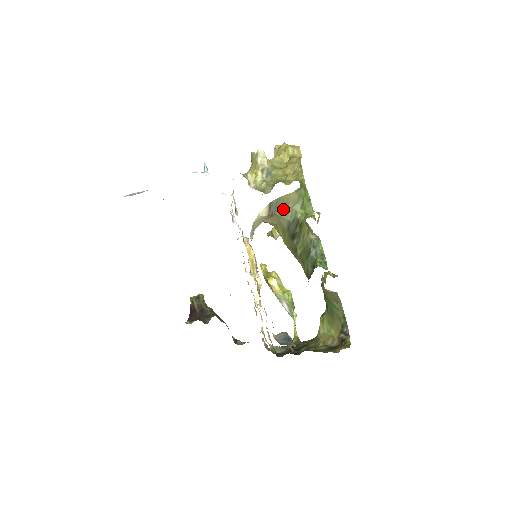
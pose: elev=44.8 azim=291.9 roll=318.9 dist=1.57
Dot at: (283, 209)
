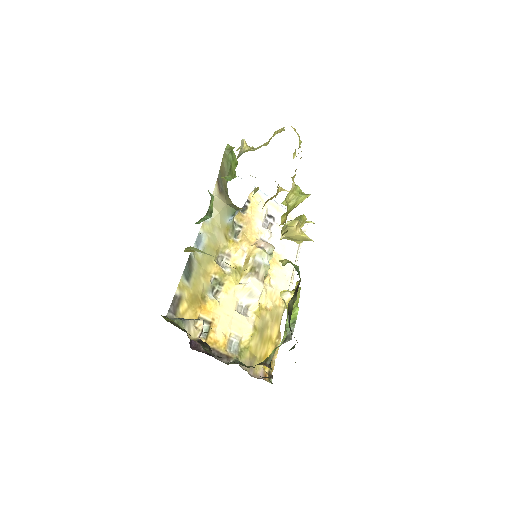
Dot at: (225, 182)
